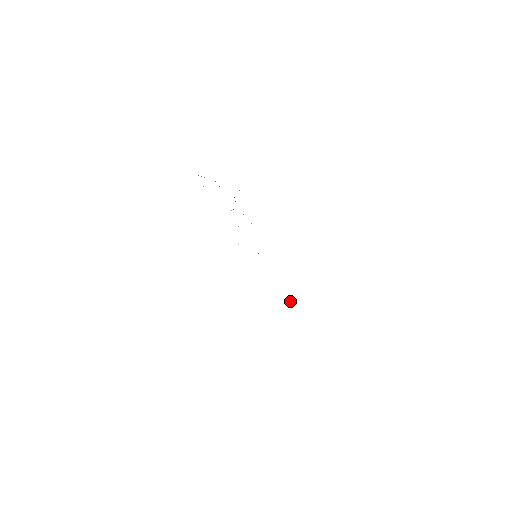
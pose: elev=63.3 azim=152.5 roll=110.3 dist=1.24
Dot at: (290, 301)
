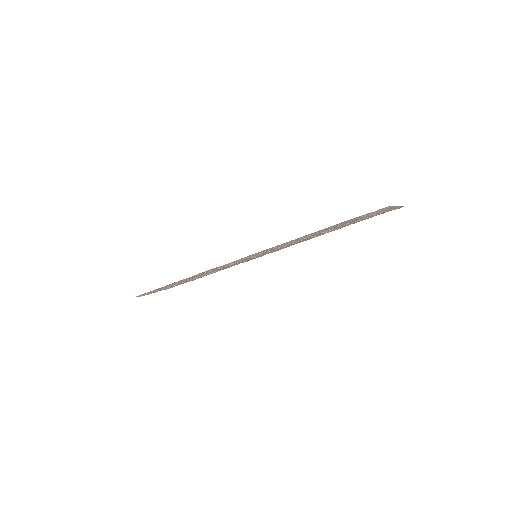
Dot at: occluded
